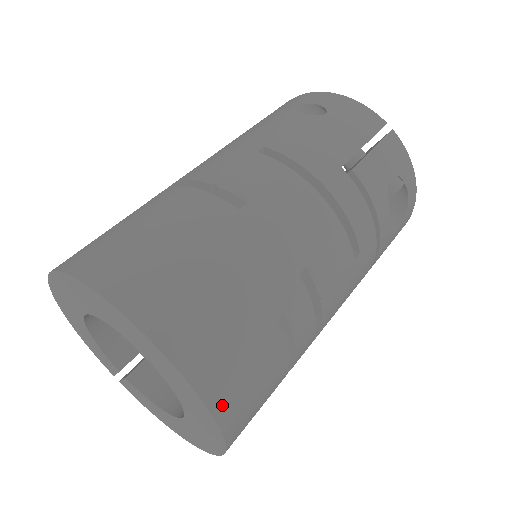
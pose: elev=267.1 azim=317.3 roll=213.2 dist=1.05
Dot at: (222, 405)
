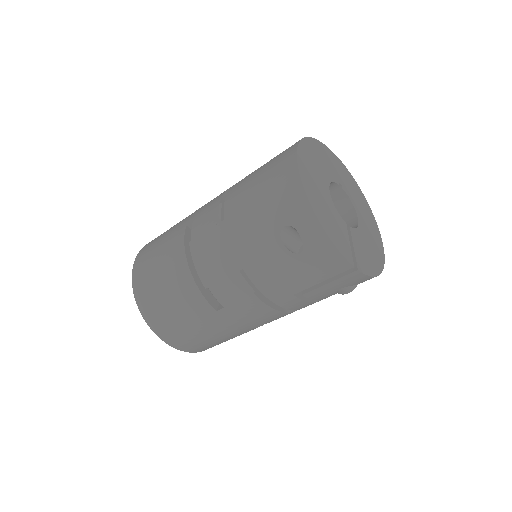
Dot at: occluded
